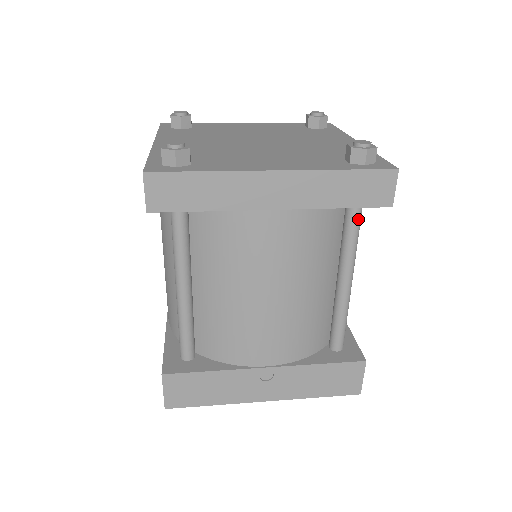
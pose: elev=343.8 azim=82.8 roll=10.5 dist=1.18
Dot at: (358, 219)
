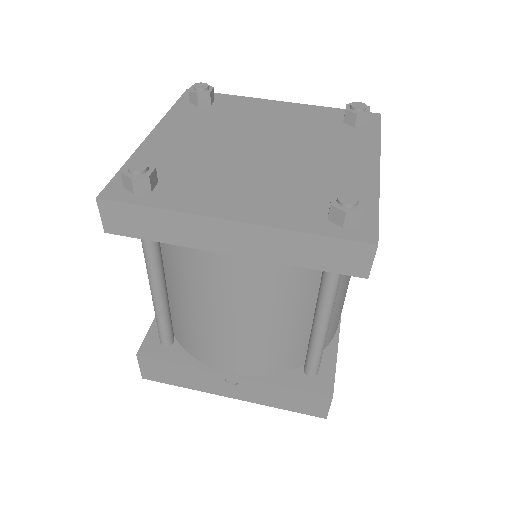
Dot at: occluded
